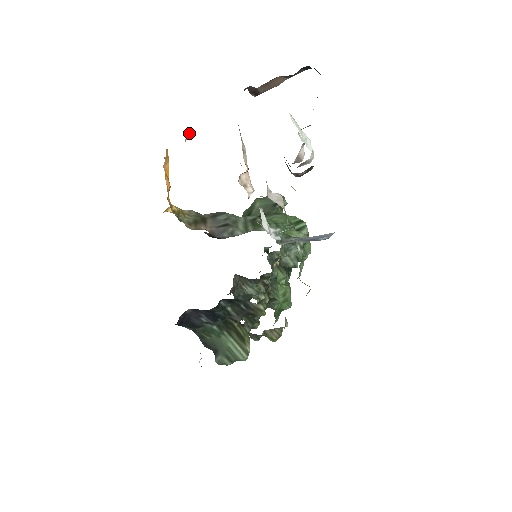
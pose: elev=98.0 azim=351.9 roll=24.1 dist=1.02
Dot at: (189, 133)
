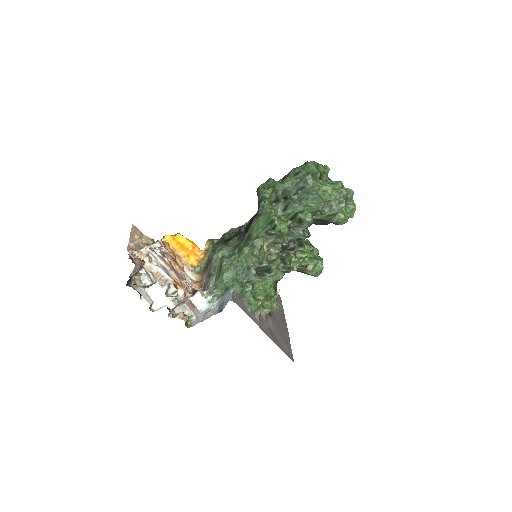
Dot at: (163, 248)
